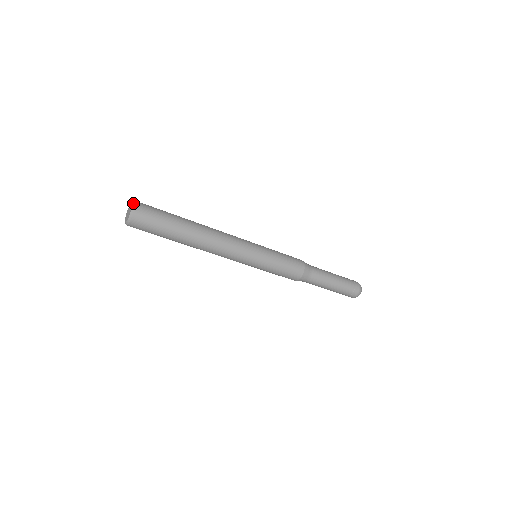
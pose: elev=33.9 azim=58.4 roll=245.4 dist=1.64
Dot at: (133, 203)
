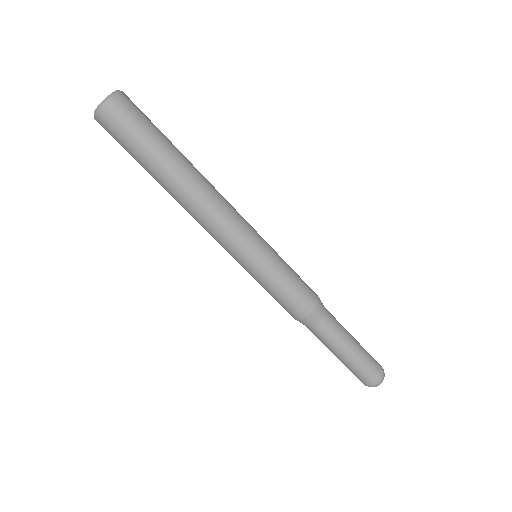
Dot at: occluded
